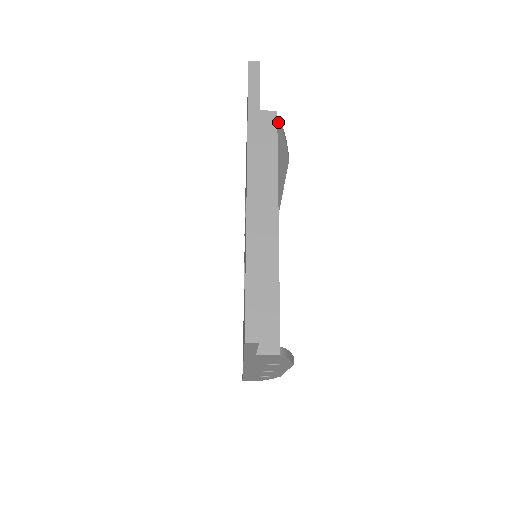
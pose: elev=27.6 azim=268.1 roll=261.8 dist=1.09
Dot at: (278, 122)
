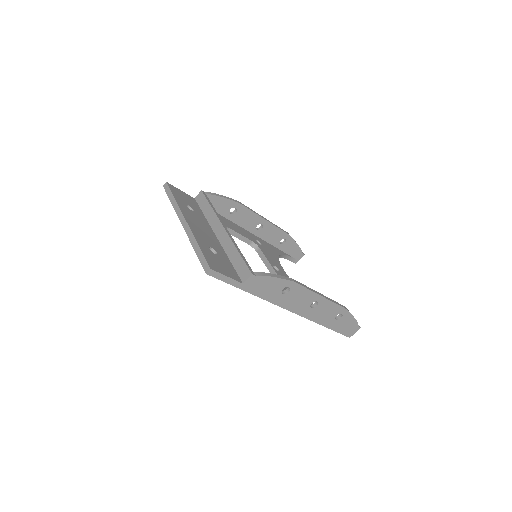
Dot at: (207, 194)
